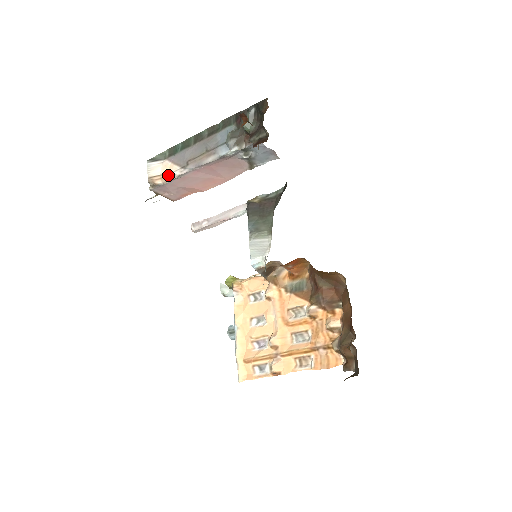
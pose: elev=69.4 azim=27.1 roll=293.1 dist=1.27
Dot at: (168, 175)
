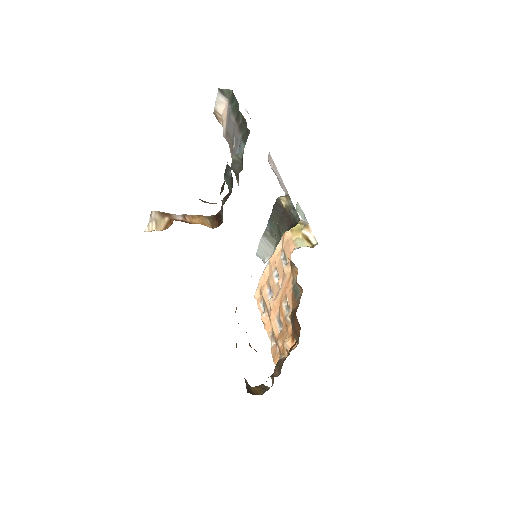
Dot at: (222, 125)
